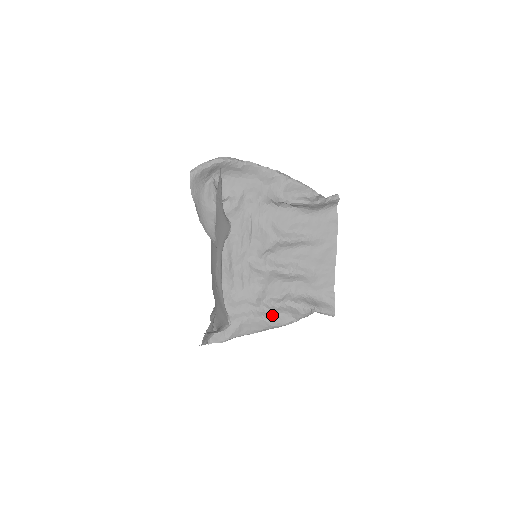
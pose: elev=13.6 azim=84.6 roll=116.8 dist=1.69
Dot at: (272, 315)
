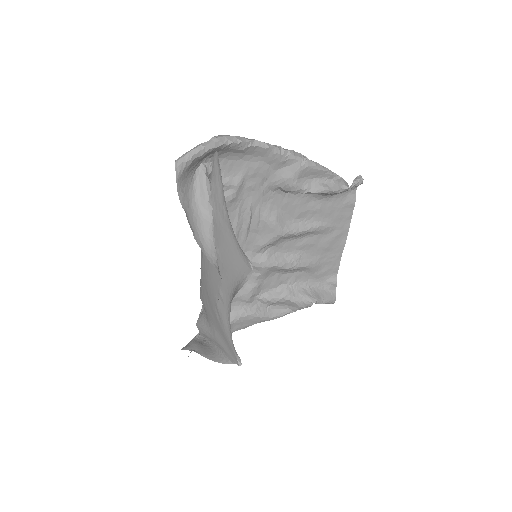
Dot at: (266, 309)
